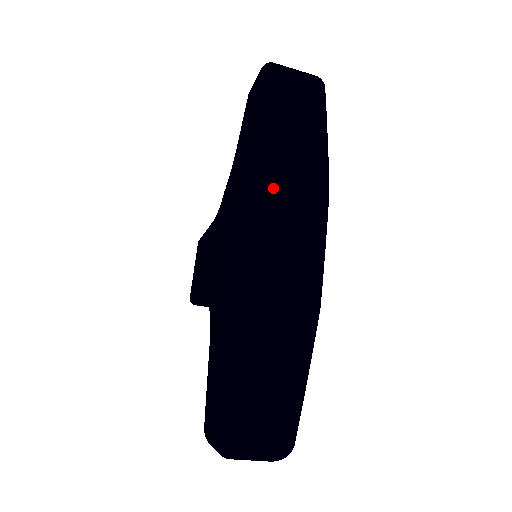
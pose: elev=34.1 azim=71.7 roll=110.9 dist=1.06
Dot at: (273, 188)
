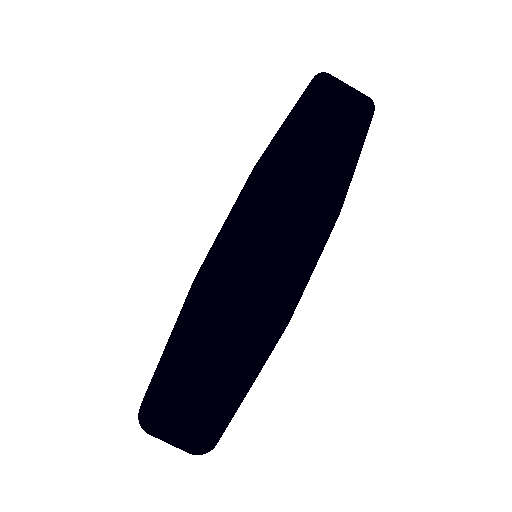
Dot at: (281, 191)
